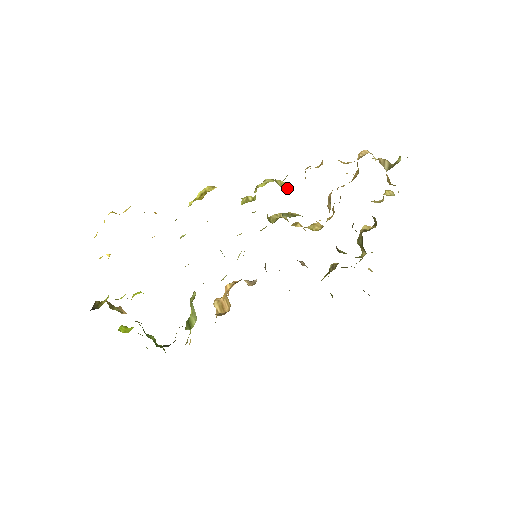
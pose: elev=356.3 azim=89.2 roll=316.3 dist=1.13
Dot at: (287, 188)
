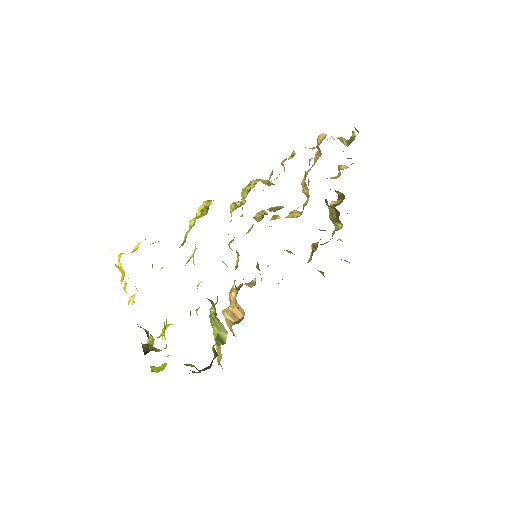
Dot at: (269, 184)
